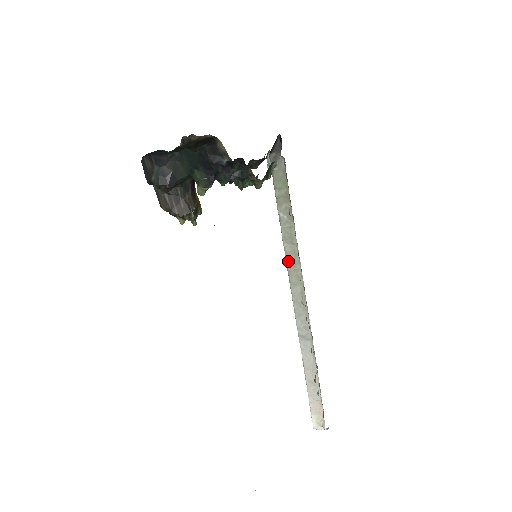
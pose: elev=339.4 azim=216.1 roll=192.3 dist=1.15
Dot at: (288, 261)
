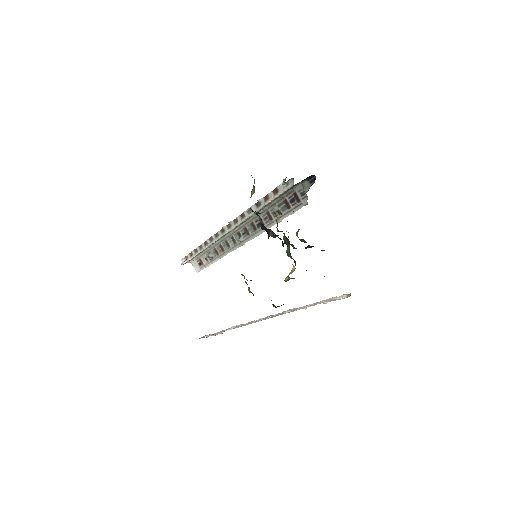
Dot at: (243, 222)
